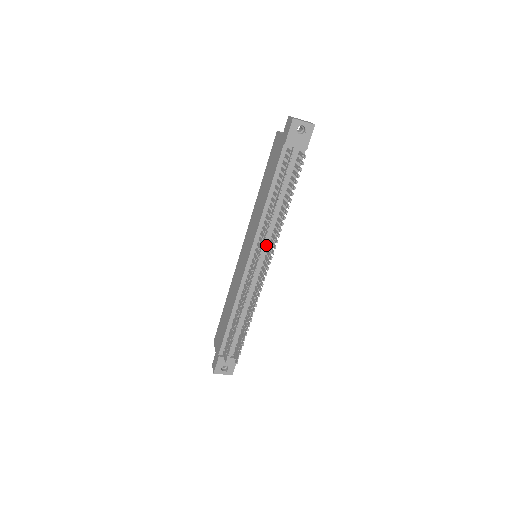
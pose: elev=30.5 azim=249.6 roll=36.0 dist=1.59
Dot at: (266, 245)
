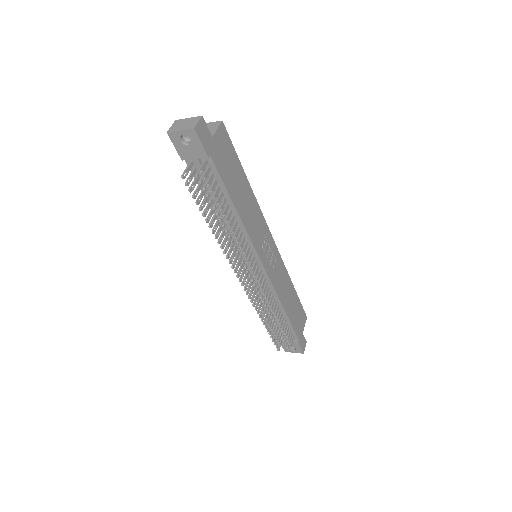
Dot at: occluded
